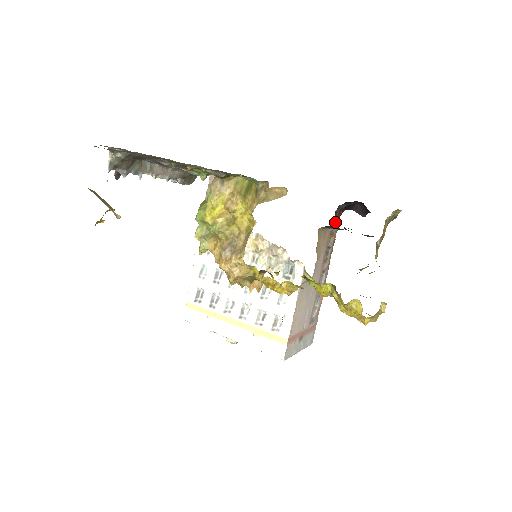
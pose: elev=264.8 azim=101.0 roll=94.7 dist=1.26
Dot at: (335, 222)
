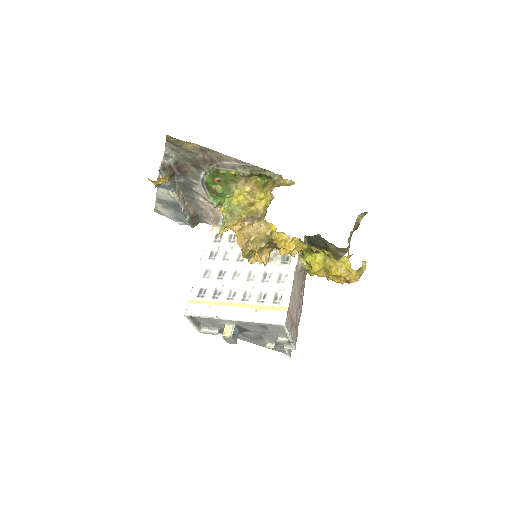
Dot at: occluded
